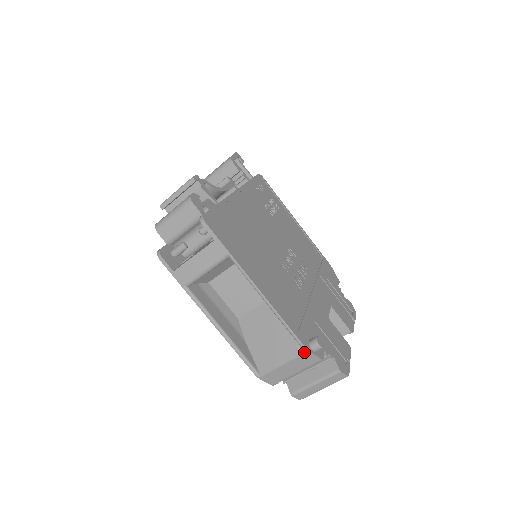
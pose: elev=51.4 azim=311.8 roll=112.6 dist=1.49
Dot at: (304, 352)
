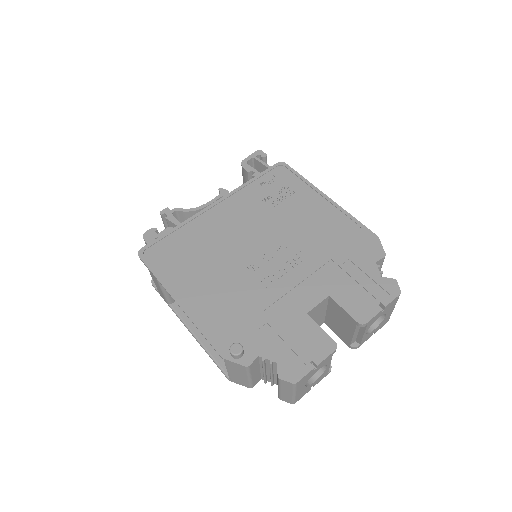
Dot at: occluded
